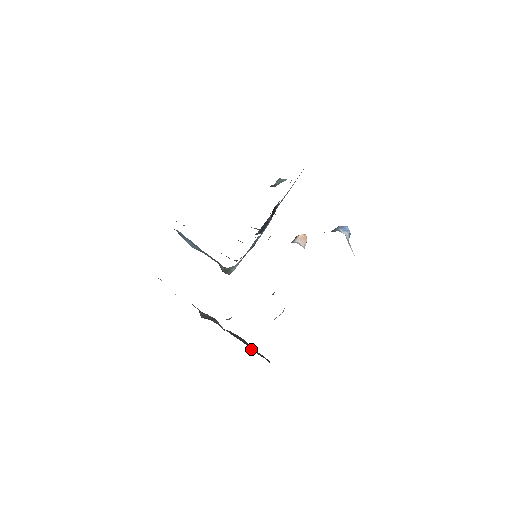
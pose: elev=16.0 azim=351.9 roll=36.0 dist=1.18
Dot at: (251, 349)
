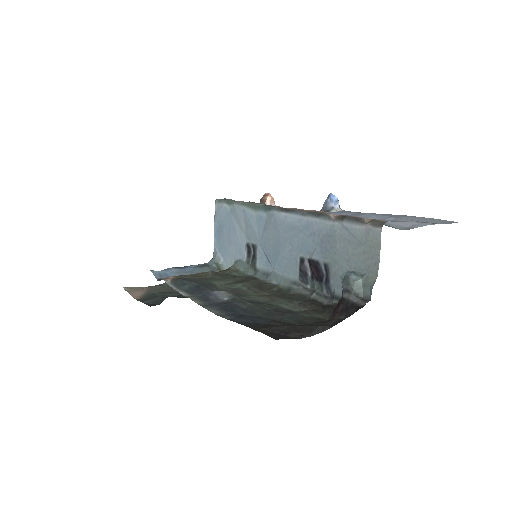
Dot at: occluded
